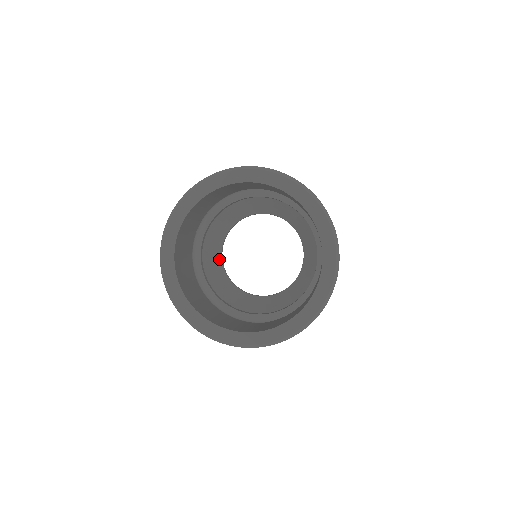
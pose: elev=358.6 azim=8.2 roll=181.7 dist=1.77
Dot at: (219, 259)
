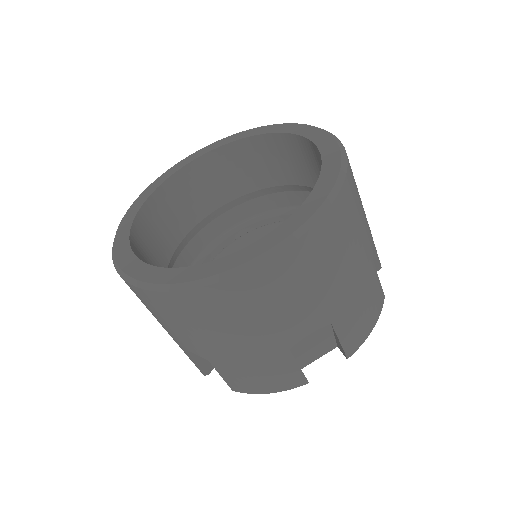
Dot at: occluded
